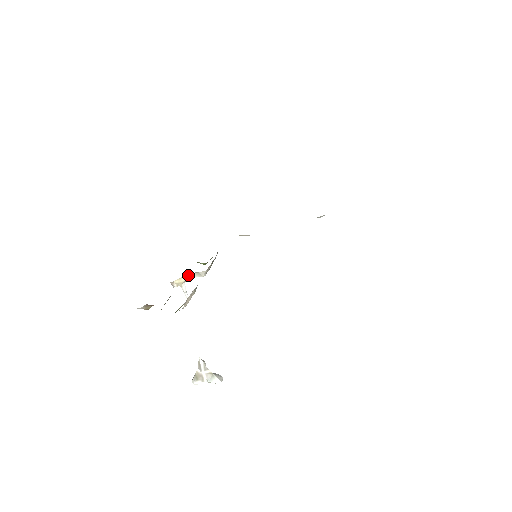
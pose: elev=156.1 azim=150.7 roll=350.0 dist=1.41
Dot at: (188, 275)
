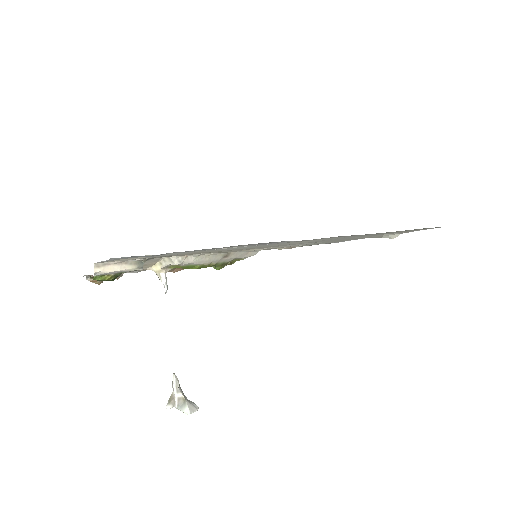
Dot at: (163, 261)
